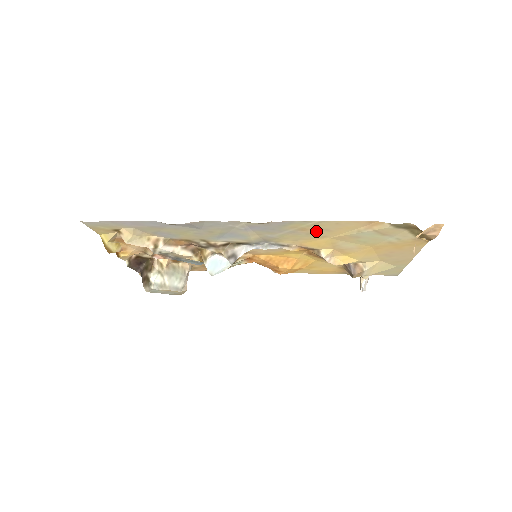
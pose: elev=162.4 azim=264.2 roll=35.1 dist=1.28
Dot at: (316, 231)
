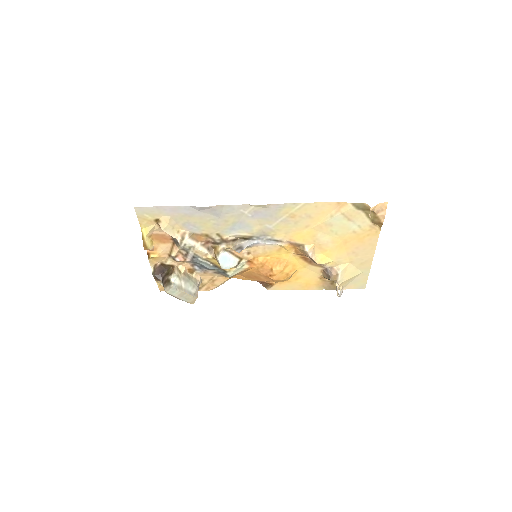
Dot at: (301, 218)
